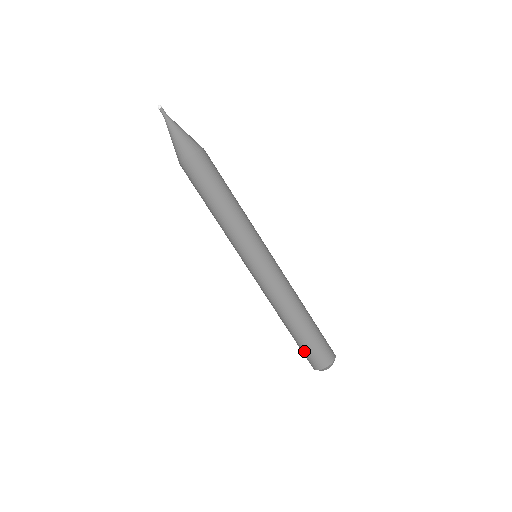
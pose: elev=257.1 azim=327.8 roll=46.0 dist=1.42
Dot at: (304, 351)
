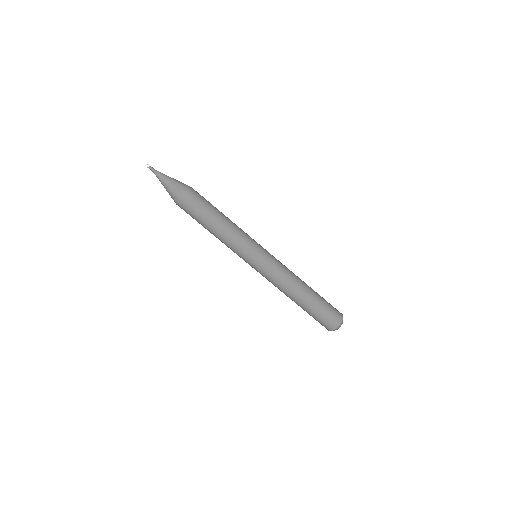
Dot at: (315, 319)
